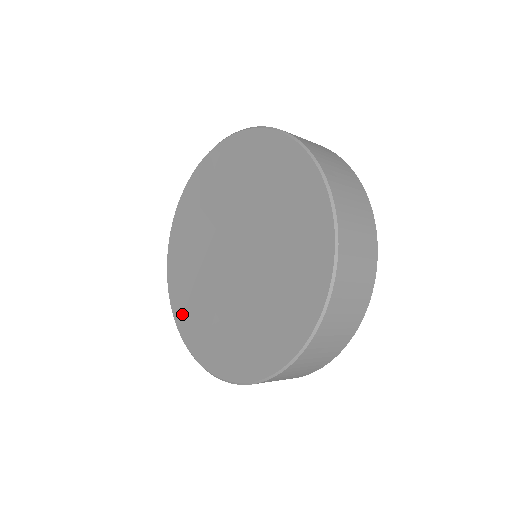
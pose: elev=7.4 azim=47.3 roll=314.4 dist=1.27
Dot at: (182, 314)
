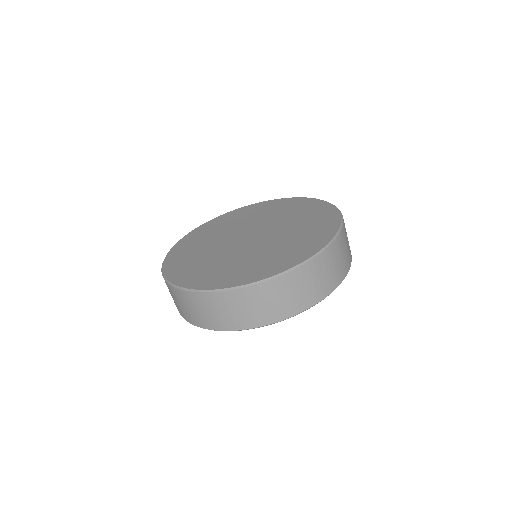
Dot at: (205, 281)
